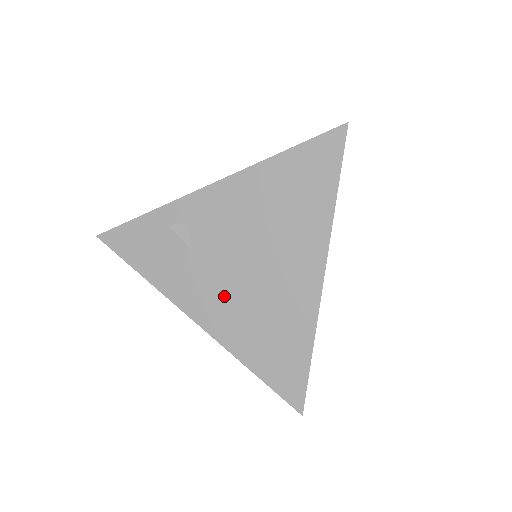
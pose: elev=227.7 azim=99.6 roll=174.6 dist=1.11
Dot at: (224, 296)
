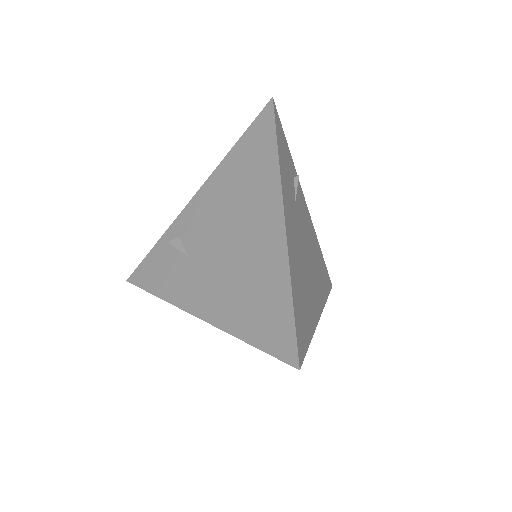
Dot at: (213, 280)
